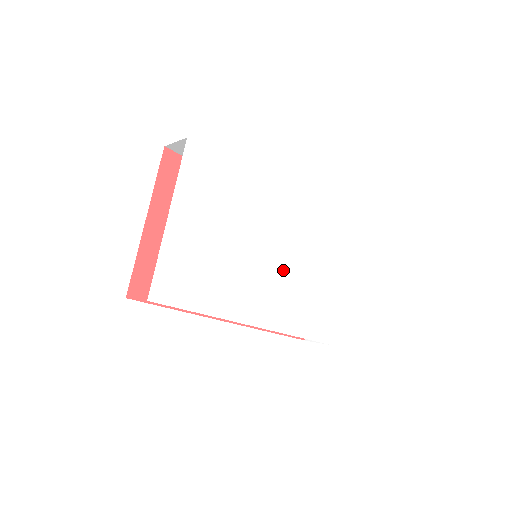
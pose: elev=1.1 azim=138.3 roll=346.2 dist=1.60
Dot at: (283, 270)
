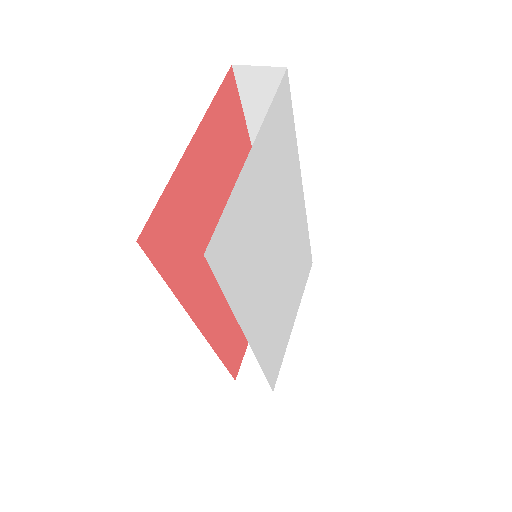
Dot at: (279, 284)
